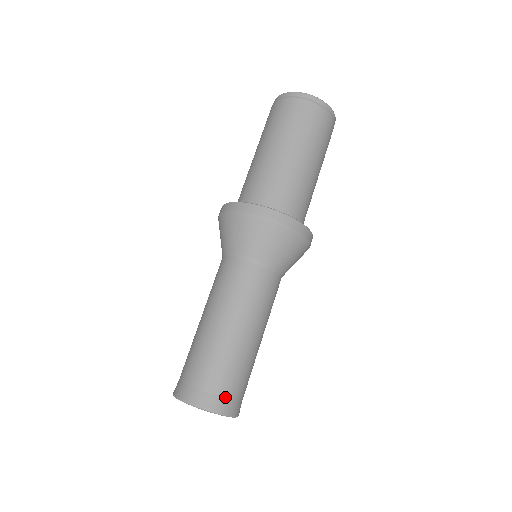
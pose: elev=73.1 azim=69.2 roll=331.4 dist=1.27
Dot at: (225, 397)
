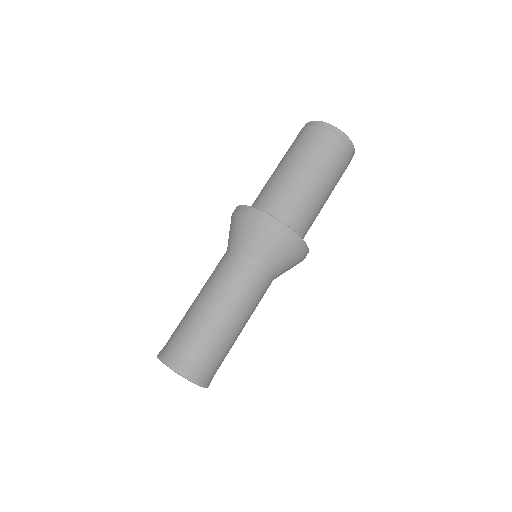
Dot at: (212, 375)
